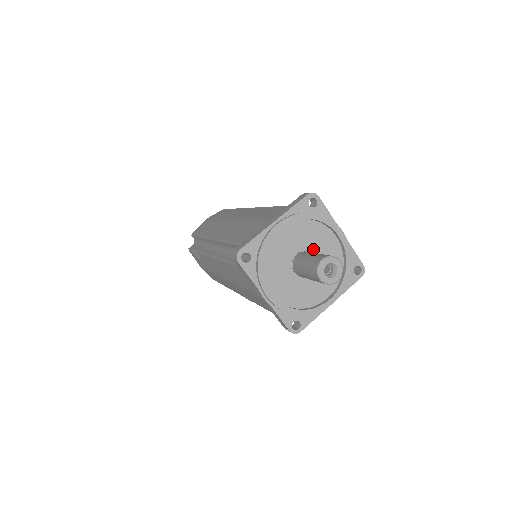
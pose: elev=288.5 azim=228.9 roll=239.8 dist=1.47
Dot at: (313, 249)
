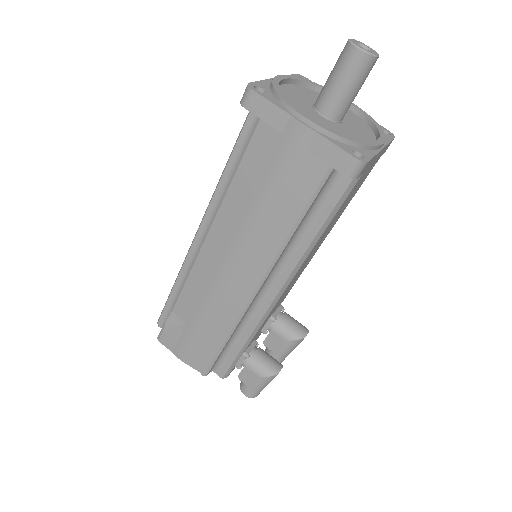
Dot at: occluded
